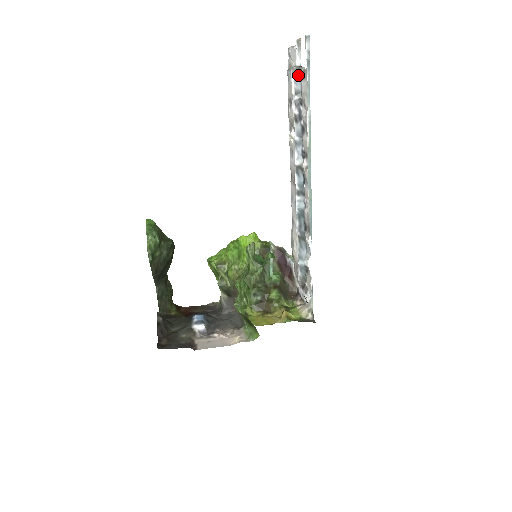
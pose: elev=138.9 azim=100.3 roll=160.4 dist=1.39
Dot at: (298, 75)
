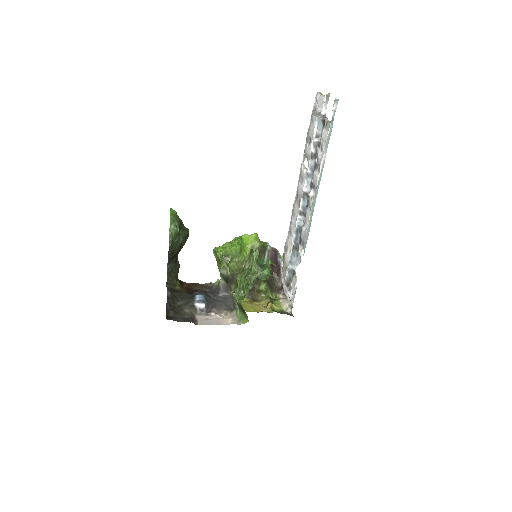
Dot at: (321, 123)
